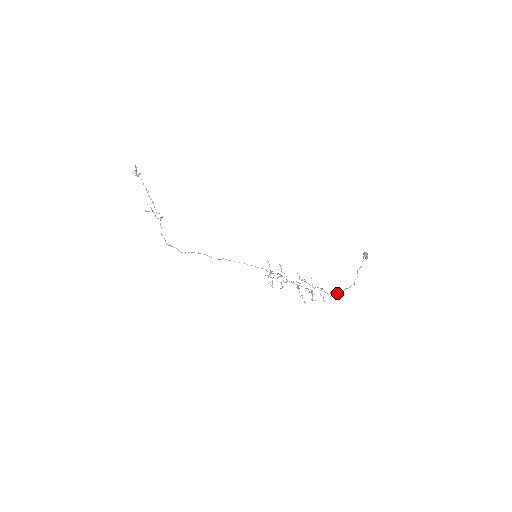
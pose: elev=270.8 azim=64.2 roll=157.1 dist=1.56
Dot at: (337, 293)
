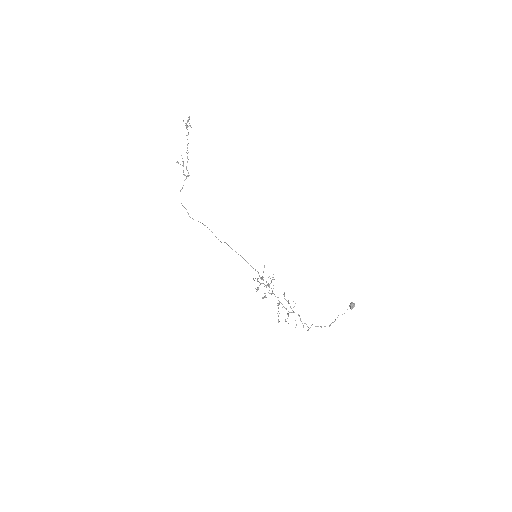
Dot at: occluded
